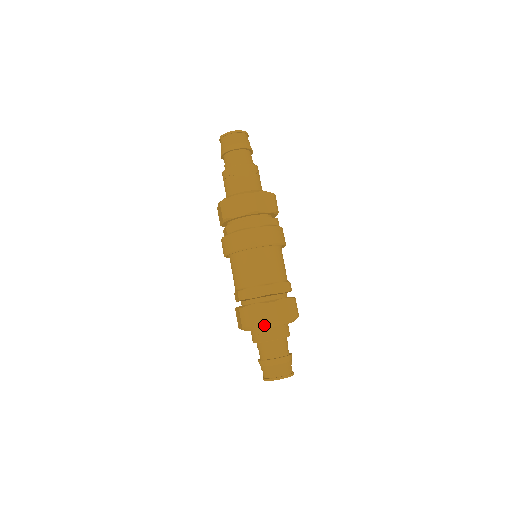
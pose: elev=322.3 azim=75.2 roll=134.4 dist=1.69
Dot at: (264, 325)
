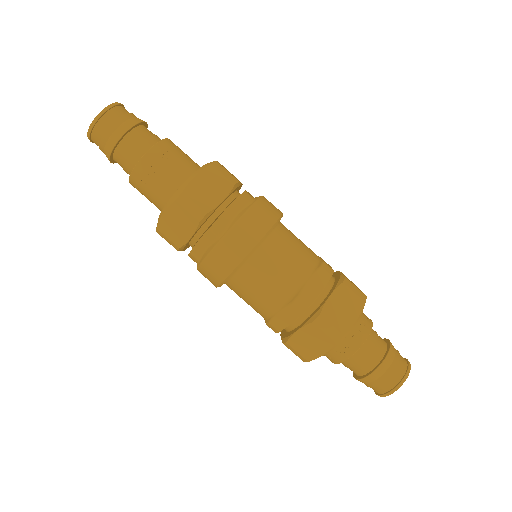
Dot at: (360, 314)
